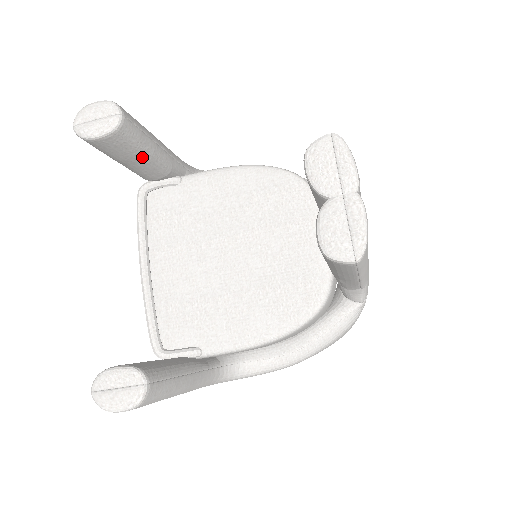
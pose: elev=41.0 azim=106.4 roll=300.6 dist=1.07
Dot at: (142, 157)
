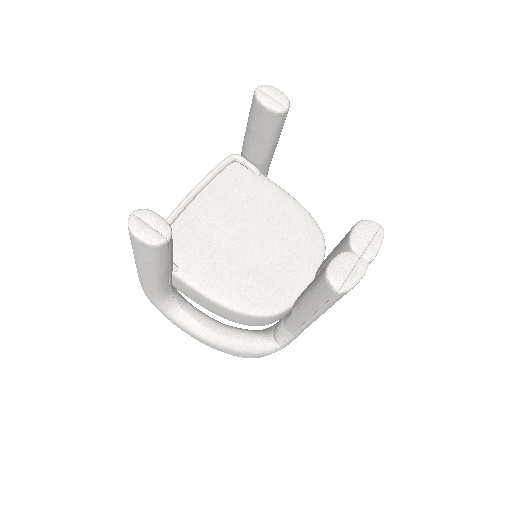
Dot at: (264, 140)
